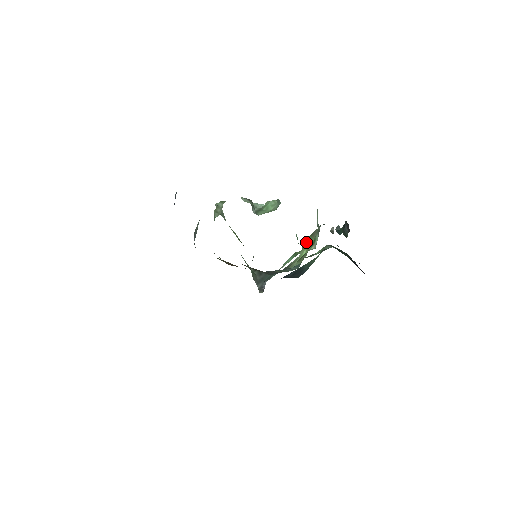
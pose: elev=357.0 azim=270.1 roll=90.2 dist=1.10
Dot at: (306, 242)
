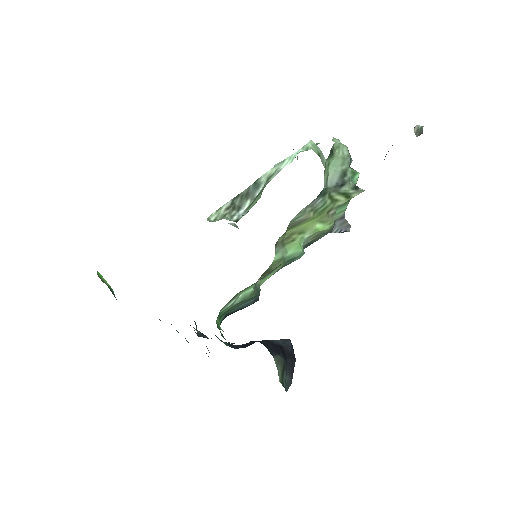
Dot at: (299, 228)
